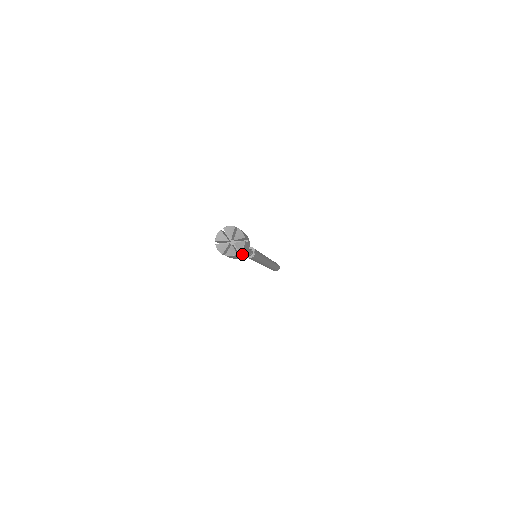
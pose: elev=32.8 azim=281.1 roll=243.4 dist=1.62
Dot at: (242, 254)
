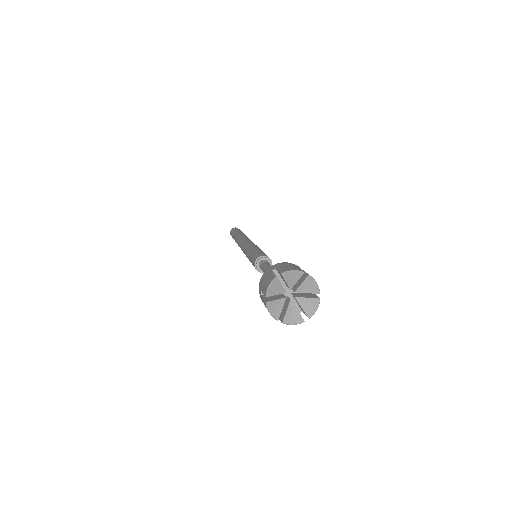
Dot at: (301, 311)
